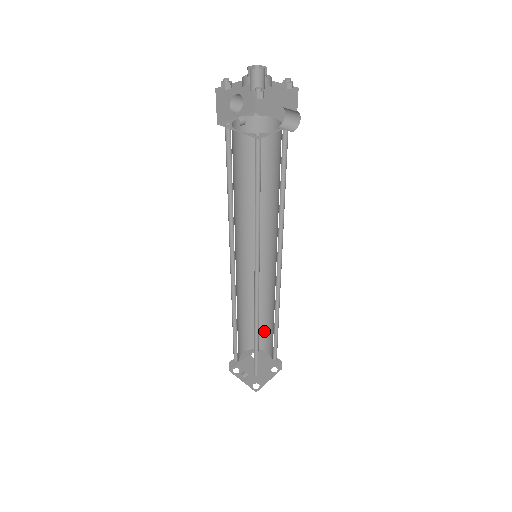
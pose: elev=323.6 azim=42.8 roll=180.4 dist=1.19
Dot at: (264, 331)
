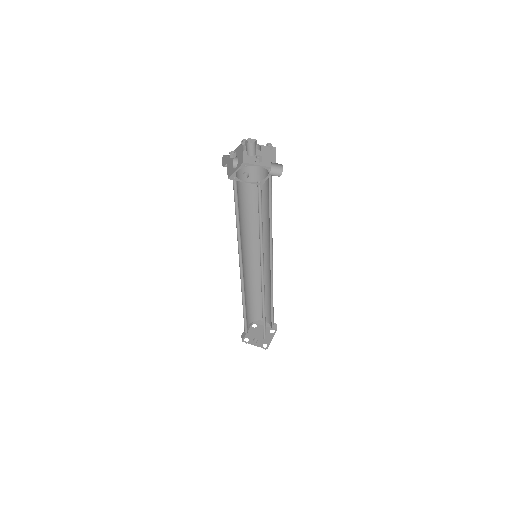
Dot at: (261, 306)
